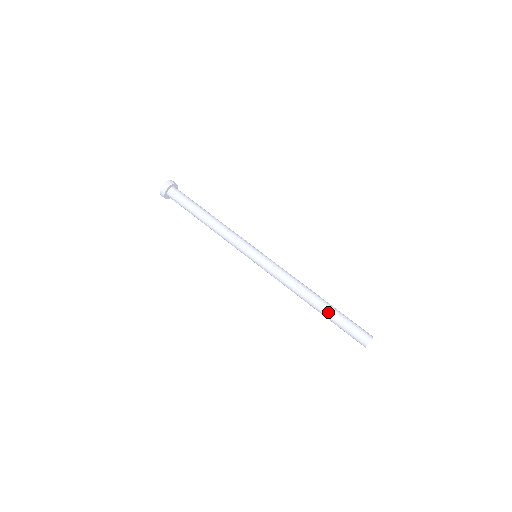
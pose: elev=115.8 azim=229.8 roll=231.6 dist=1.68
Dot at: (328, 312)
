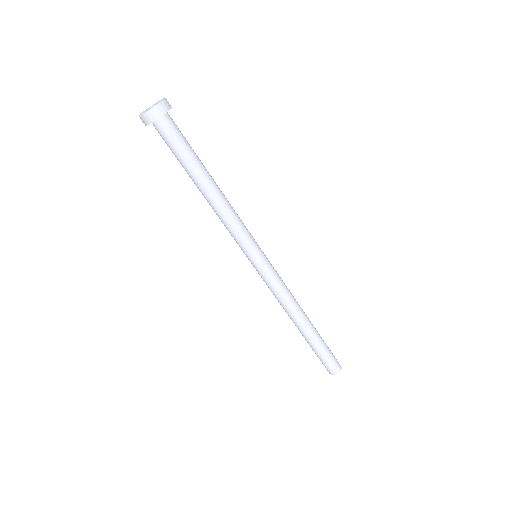
Dot at: (315, 339)
